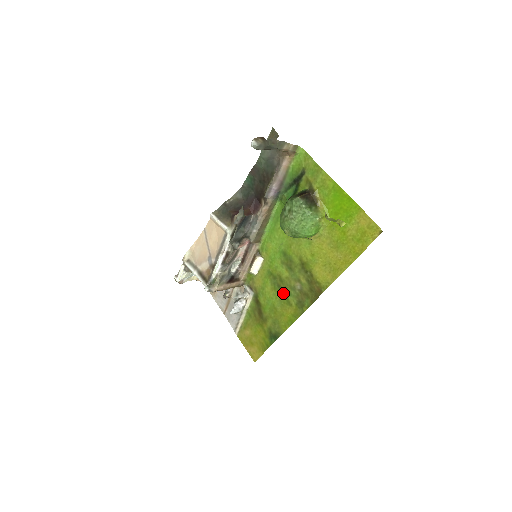
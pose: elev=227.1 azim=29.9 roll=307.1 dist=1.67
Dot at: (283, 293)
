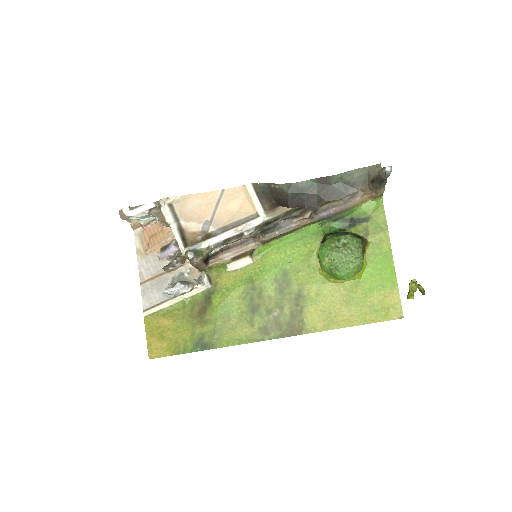
Dot at: (252, 309)
